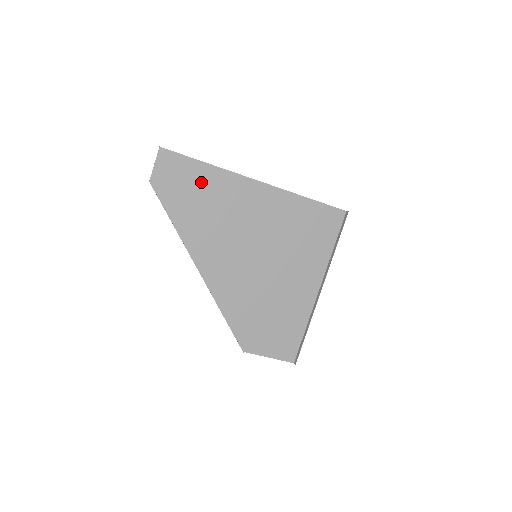
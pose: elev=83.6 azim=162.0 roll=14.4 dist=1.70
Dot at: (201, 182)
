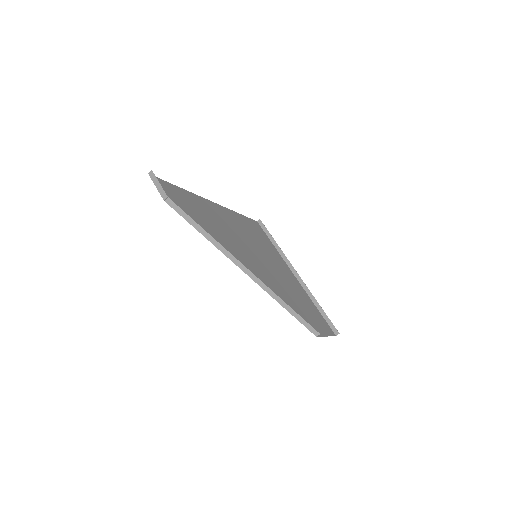
Dot at: (189, 202)
